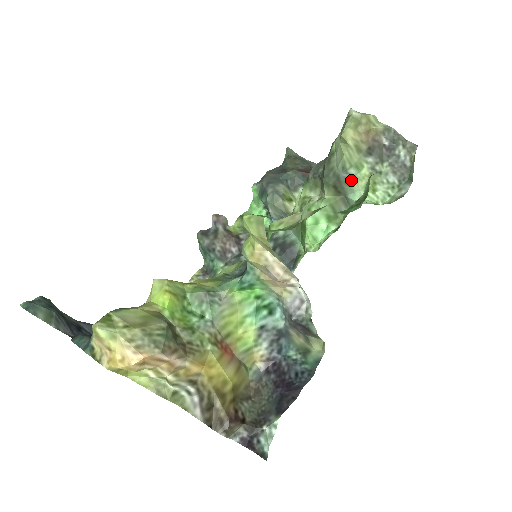
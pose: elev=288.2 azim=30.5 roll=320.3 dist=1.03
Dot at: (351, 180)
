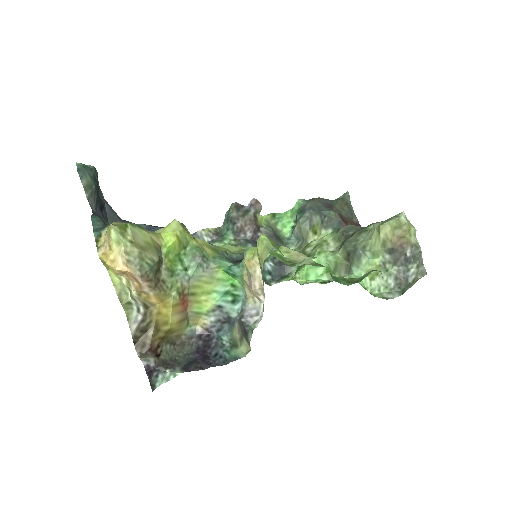
Dot at: (363, 259)
